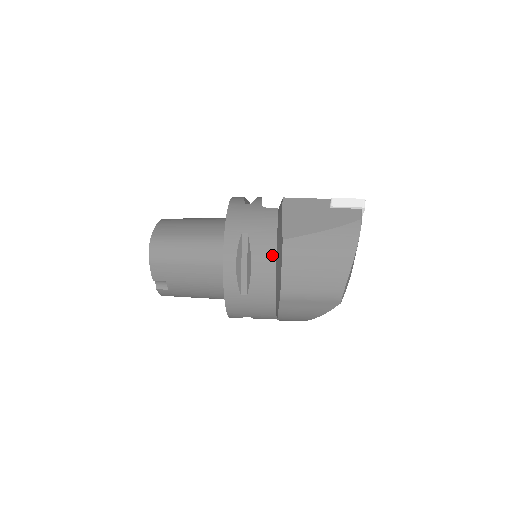
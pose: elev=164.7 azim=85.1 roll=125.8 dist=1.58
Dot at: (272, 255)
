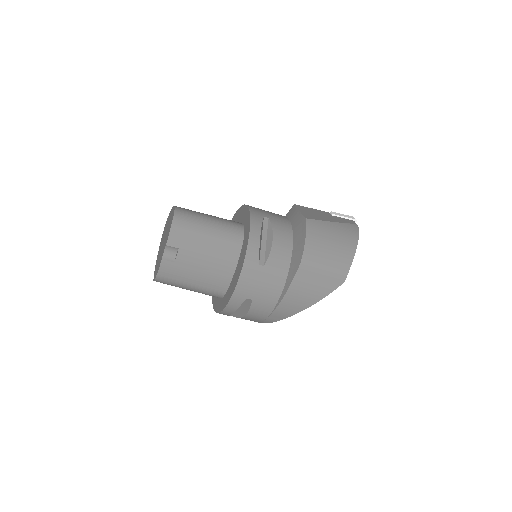
Dot at: (289, 236)
